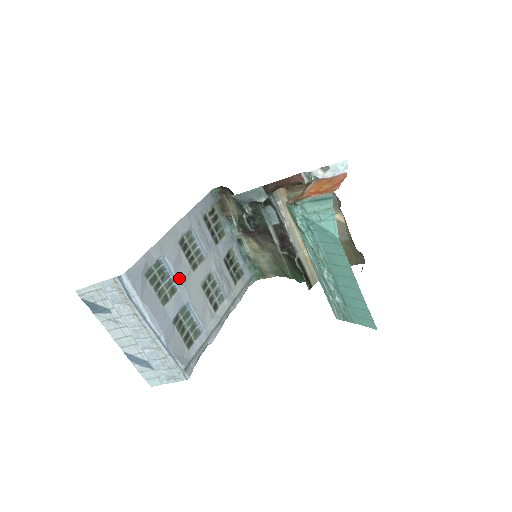
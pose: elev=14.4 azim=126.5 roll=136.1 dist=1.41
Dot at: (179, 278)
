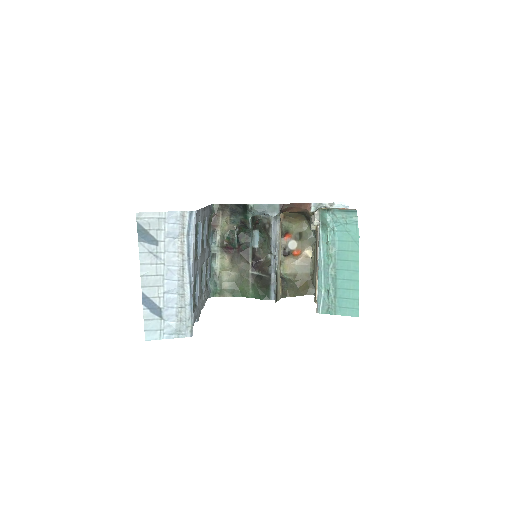
Dot at: occluded
